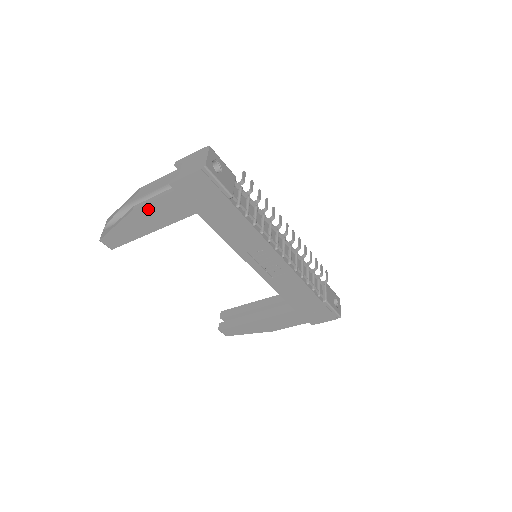
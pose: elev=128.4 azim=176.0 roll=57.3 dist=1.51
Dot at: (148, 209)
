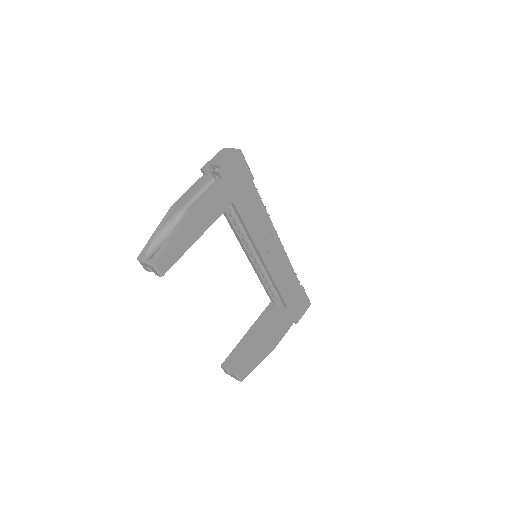
Dot at: (201, 206)
